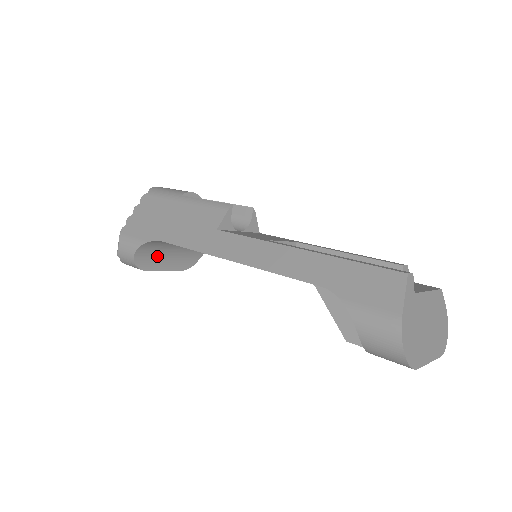
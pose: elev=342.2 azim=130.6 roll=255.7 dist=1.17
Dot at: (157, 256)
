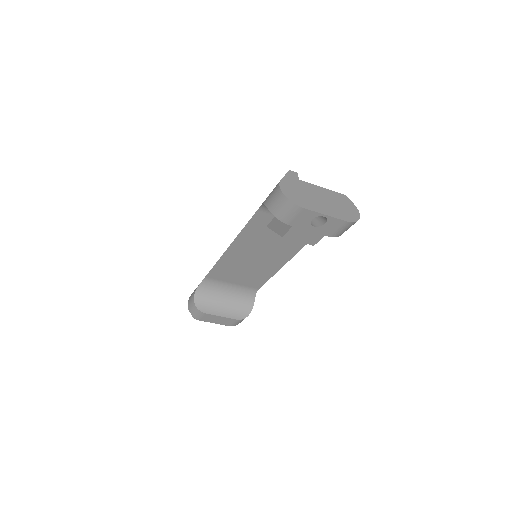
Dot at: (212, 303)
